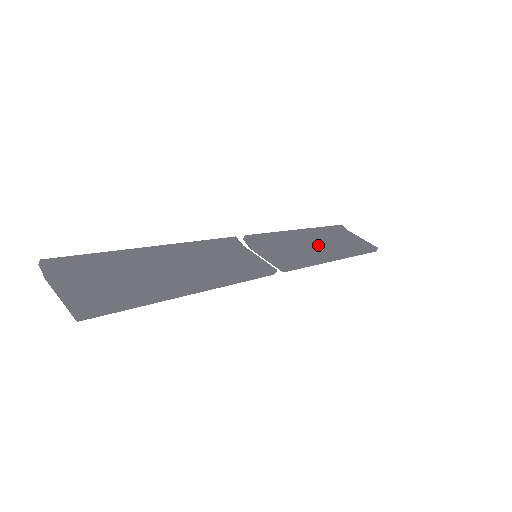
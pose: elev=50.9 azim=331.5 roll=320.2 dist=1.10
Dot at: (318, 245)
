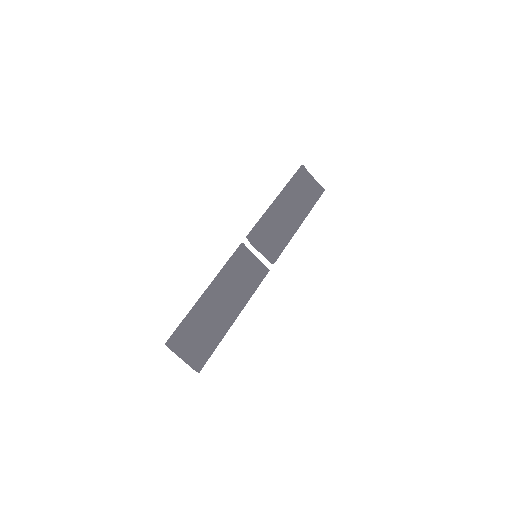
Dot at: (289, 215)
